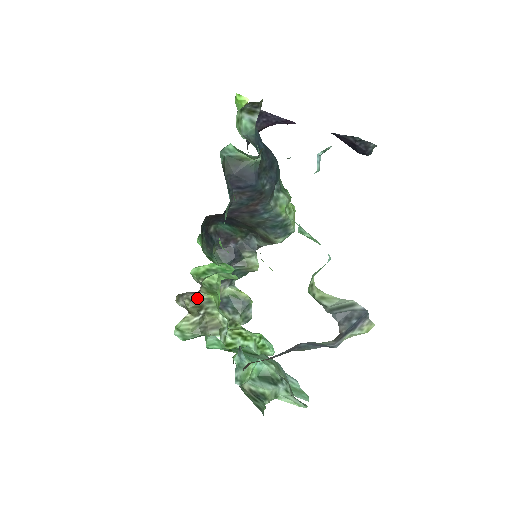
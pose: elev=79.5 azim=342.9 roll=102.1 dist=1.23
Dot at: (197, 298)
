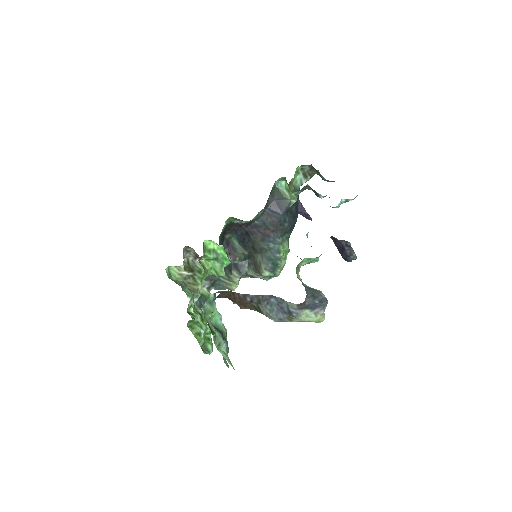
Dot at: (194, 263)
